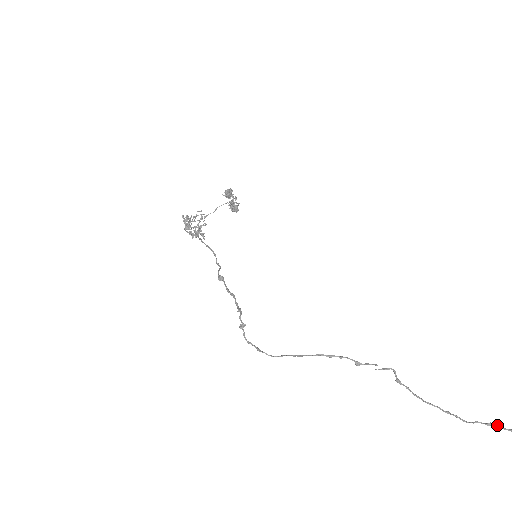
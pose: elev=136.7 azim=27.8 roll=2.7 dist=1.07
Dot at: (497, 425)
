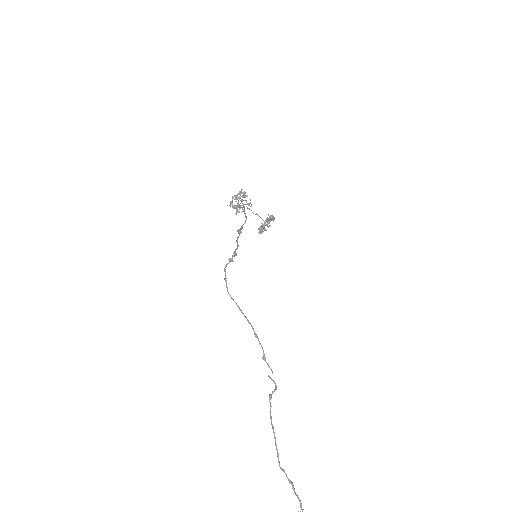
Dot at: occluded
